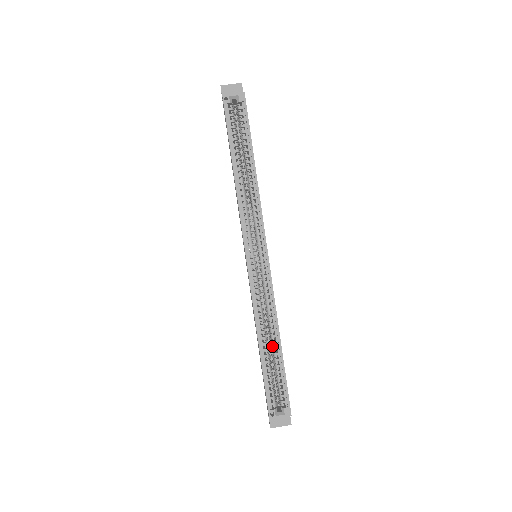
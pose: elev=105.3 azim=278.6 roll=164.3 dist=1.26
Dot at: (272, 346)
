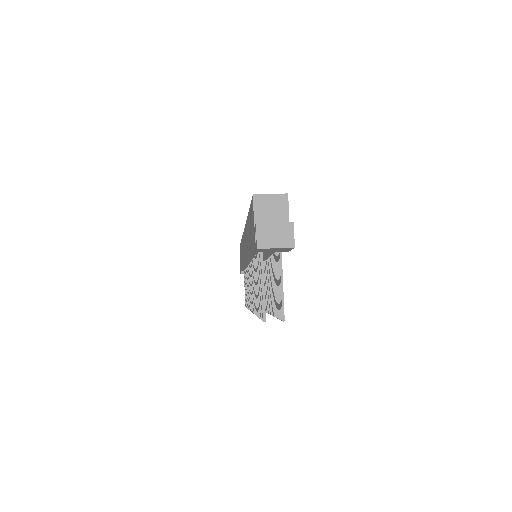
Dot at: occluded
